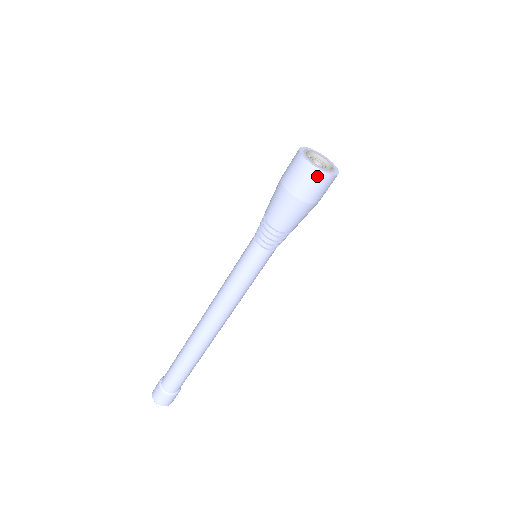
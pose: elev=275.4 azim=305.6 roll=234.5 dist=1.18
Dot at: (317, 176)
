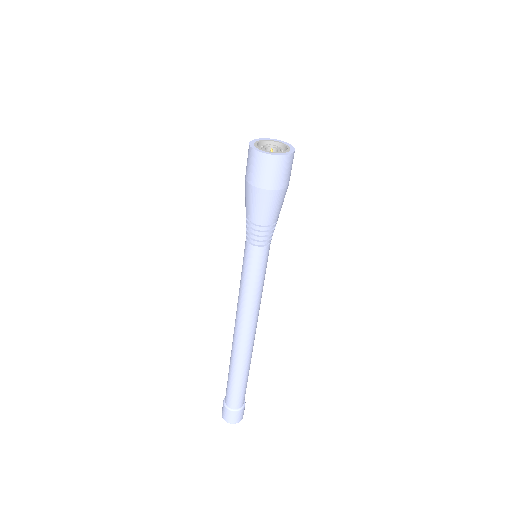
Dot at: (253, 156)
